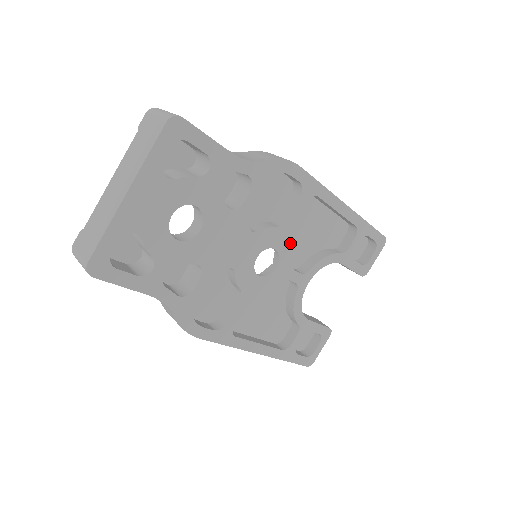
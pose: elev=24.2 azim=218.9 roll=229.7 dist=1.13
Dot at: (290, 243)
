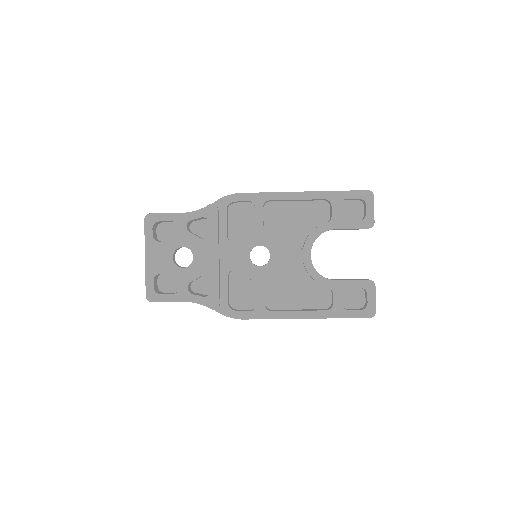
Dot at: (270, 237)
